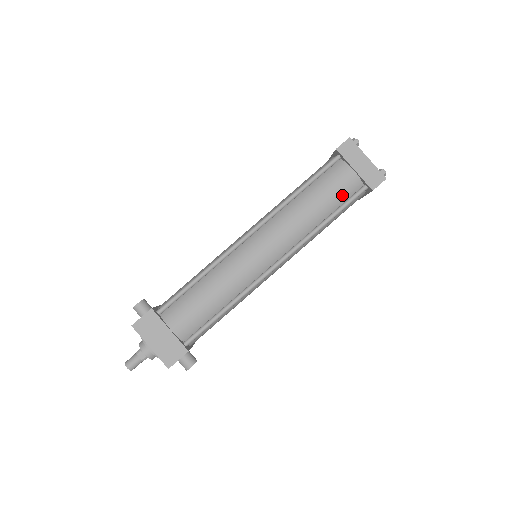
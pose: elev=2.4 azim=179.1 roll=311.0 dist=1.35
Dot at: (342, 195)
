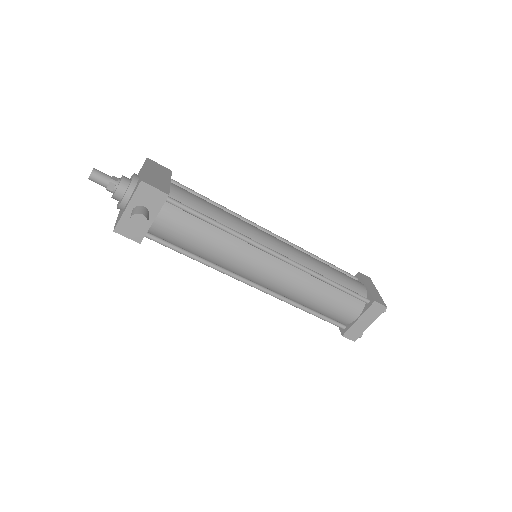
Dot at: (350, 286)
